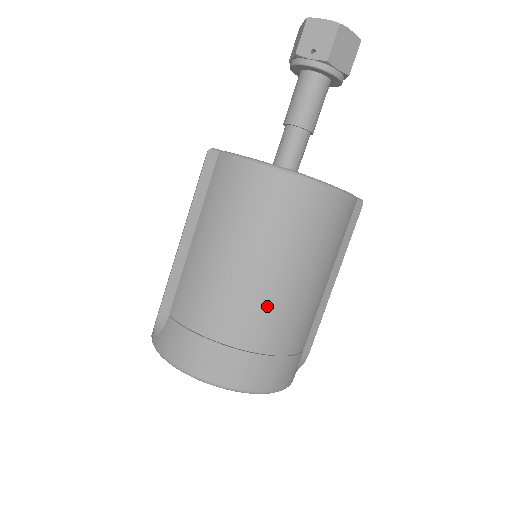
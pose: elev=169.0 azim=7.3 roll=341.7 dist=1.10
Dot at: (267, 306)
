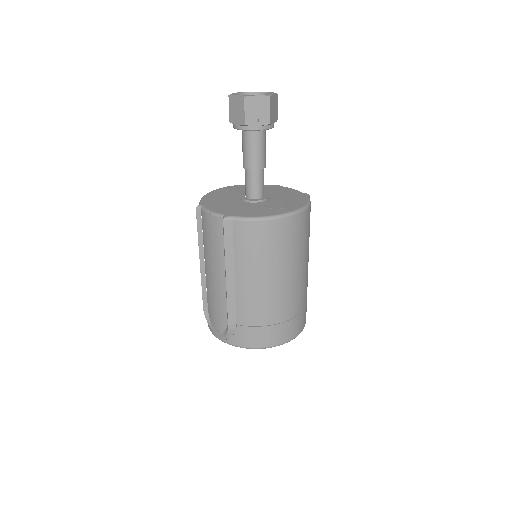
Dot at: (296, 290)
